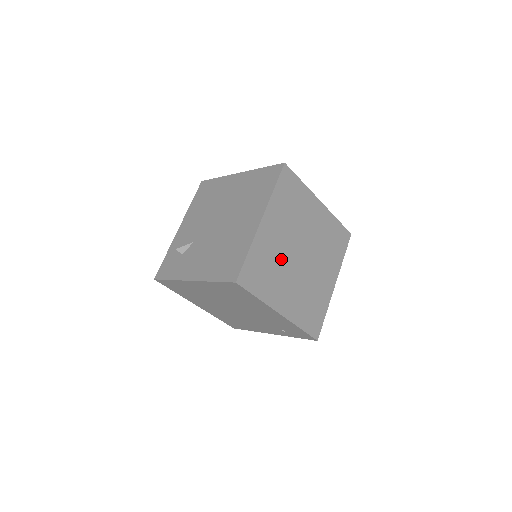
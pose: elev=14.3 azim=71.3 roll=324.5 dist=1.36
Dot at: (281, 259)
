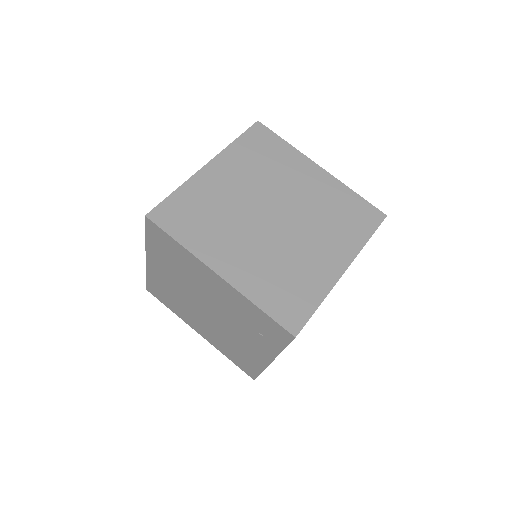
Dot at: (233, 211)
